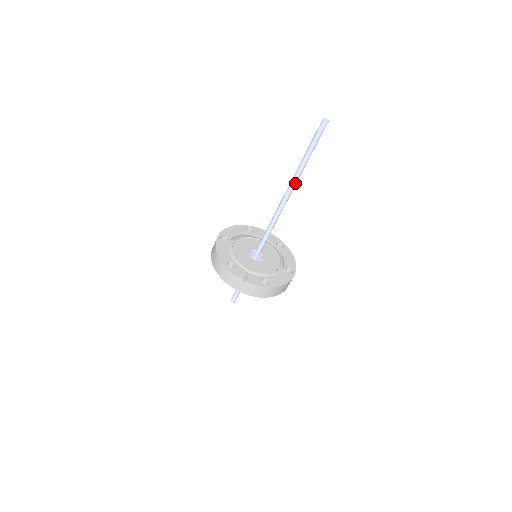
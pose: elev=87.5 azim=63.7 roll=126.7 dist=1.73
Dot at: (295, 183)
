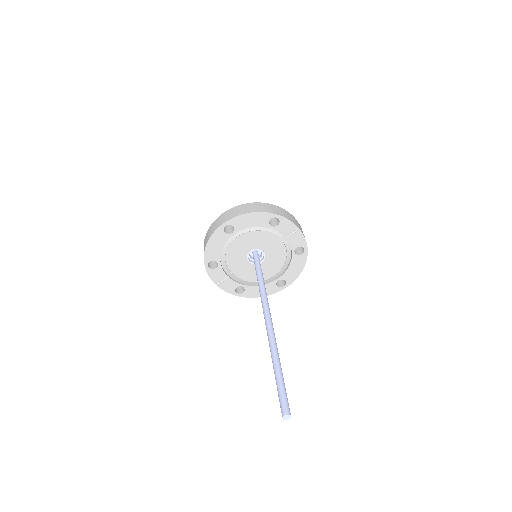
Dot at: occluded
